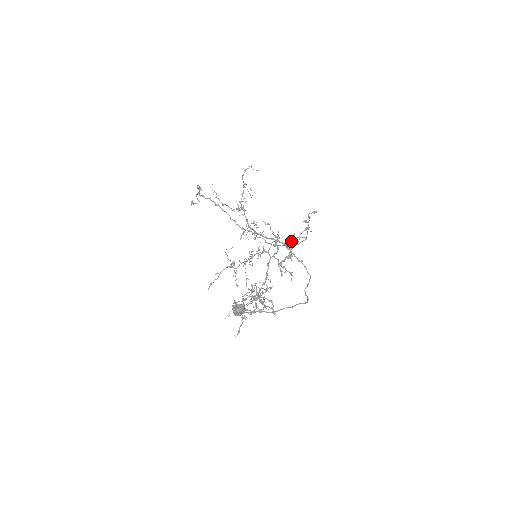
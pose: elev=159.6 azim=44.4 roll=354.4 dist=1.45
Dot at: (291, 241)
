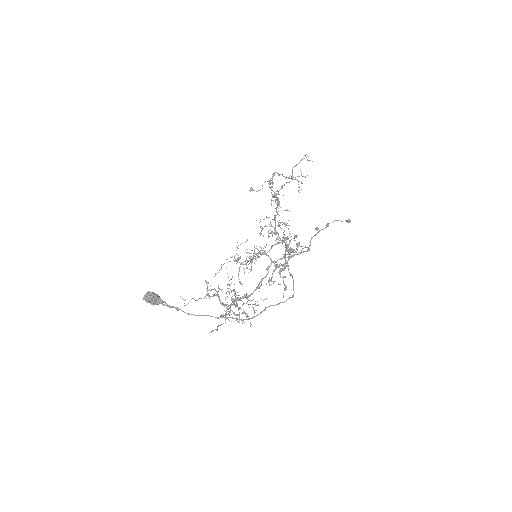
Dot at: (297, 249)
